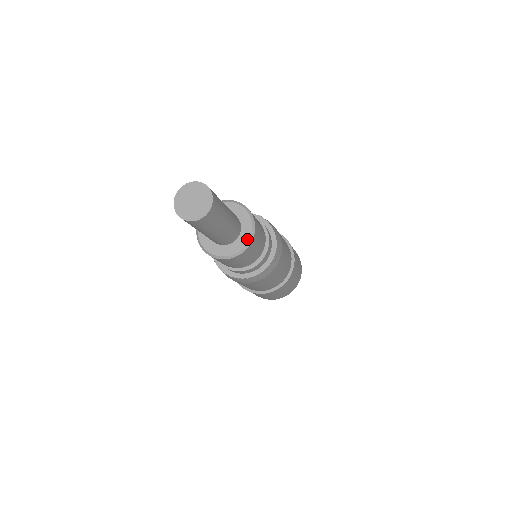
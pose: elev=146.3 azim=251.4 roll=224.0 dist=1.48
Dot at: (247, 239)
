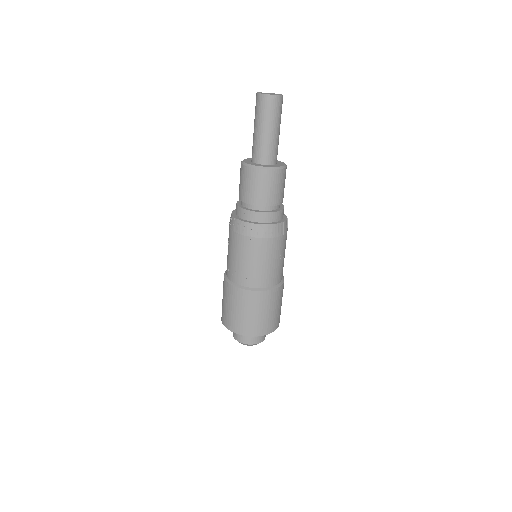
Dot at: (283, 164)
